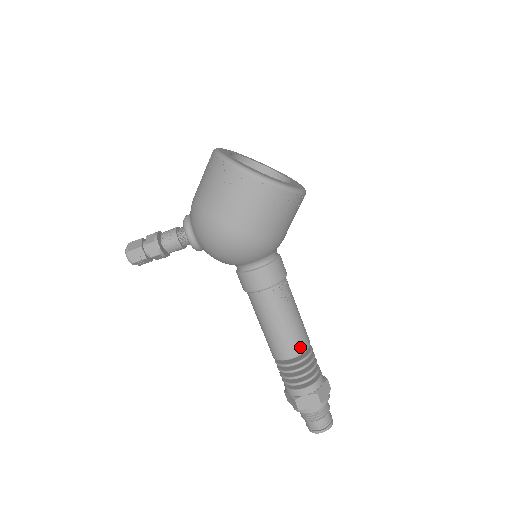
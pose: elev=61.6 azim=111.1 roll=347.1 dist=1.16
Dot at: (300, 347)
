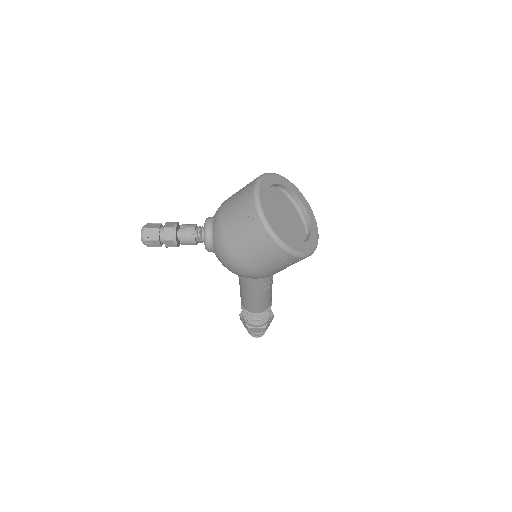
Dot at: (265, 308)
